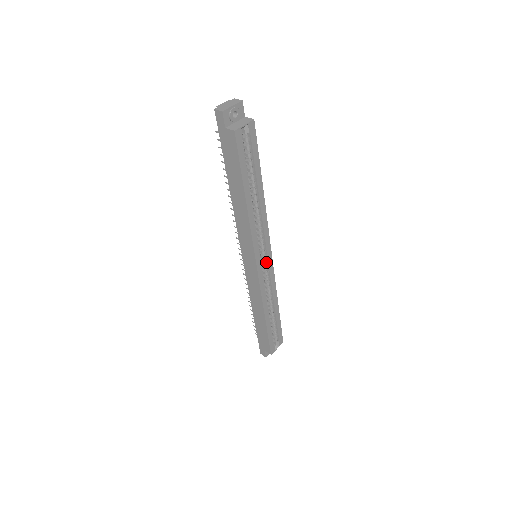
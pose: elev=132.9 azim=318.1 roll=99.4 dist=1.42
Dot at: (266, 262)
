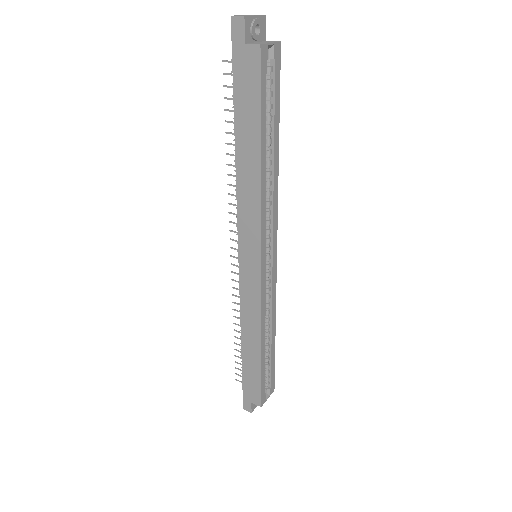
Dot at: (269, 264)
